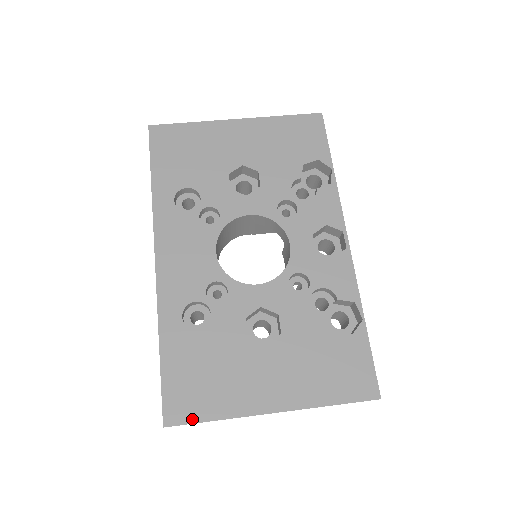
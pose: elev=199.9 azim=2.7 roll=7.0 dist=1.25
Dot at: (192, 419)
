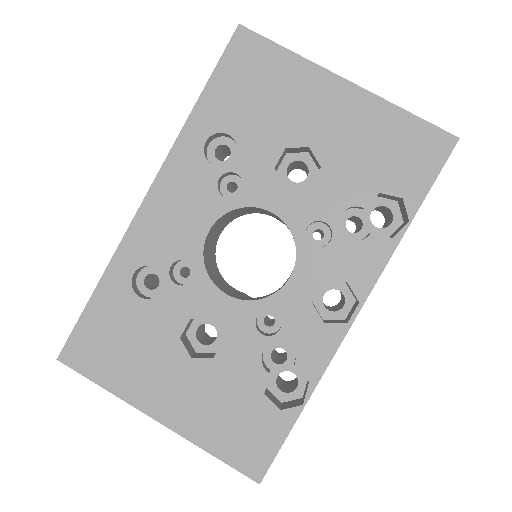
Dot at: (84, 371)
